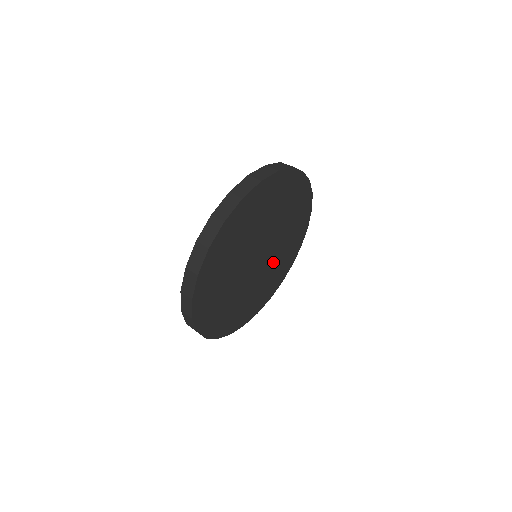
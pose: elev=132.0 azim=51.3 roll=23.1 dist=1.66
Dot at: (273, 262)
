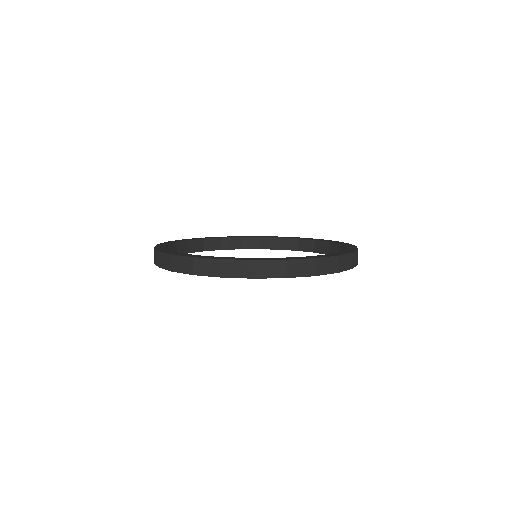
Dot at: occluded
